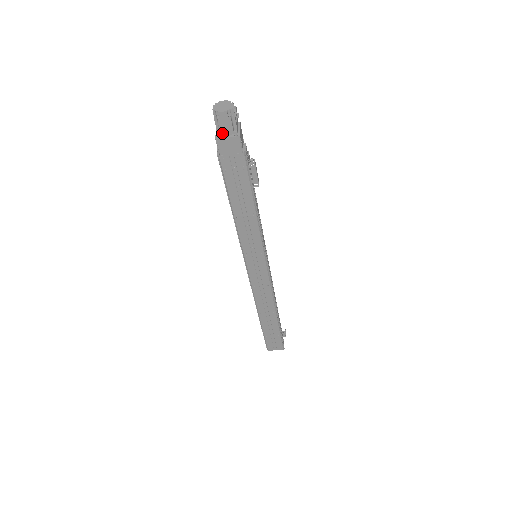
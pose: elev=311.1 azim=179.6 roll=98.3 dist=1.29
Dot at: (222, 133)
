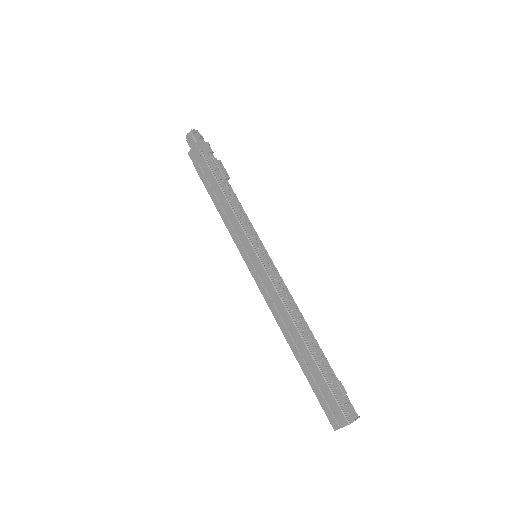
Dot at: occluded
